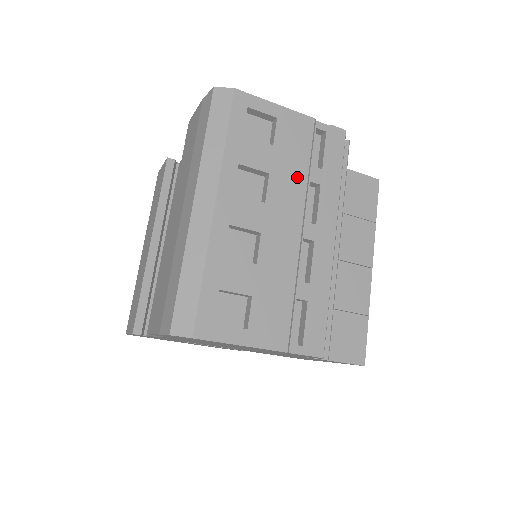
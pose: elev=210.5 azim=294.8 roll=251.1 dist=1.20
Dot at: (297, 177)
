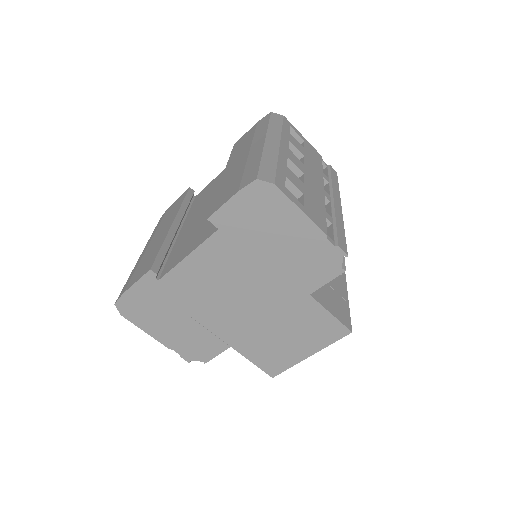
Dot at: (318, 169)
